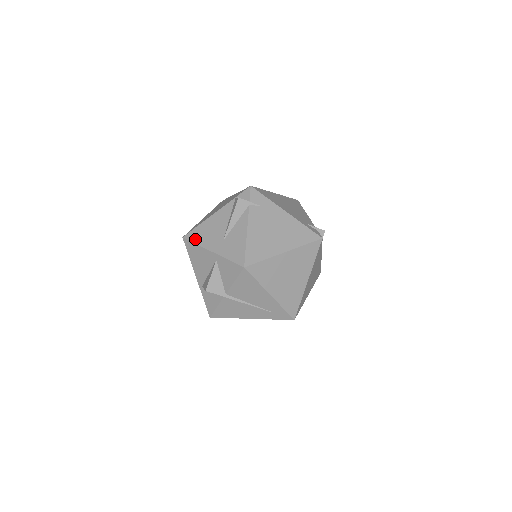
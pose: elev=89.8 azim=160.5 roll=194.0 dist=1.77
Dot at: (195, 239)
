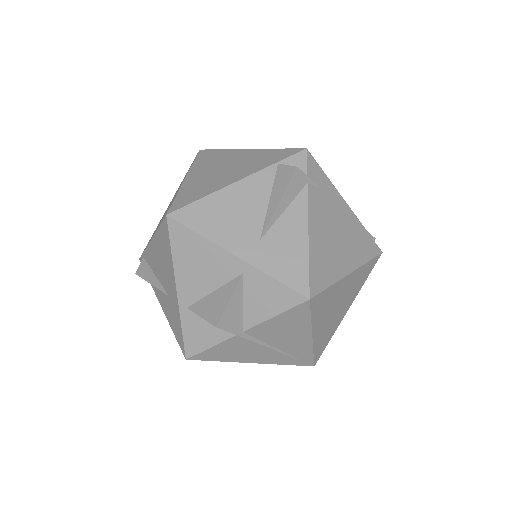
Dot at: (197, 224)
